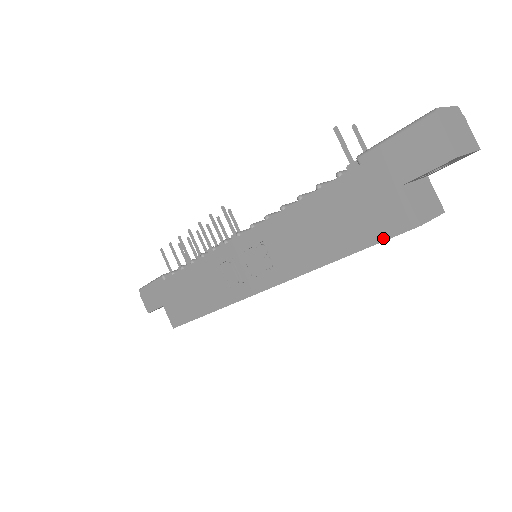
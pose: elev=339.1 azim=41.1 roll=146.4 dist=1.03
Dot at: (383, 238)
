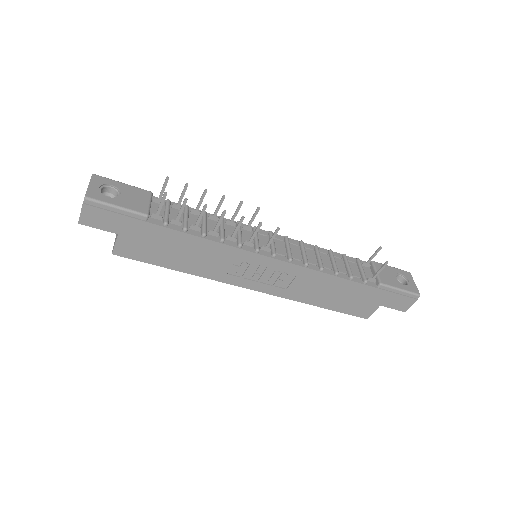
Dot at: (350, 314)
